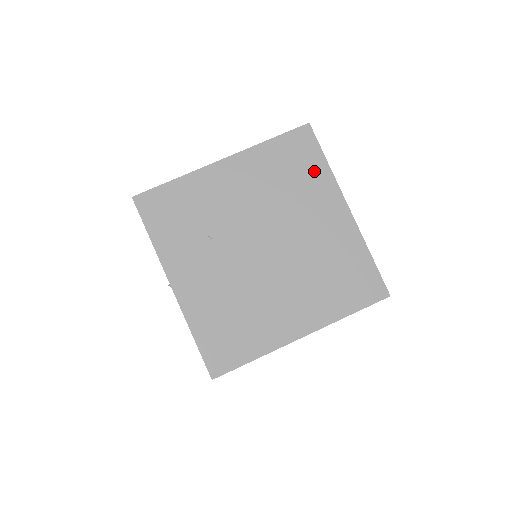
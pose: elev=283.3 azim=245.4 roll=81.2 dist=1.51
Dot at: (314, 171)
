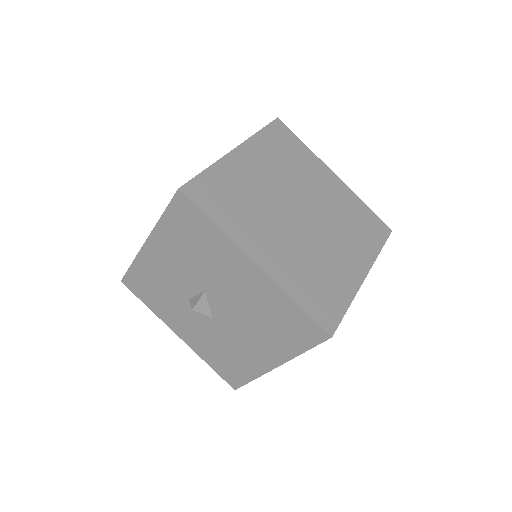
Dot at: (300, 151)
